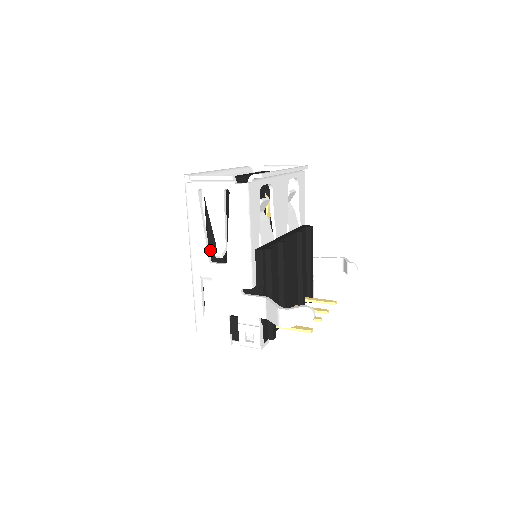
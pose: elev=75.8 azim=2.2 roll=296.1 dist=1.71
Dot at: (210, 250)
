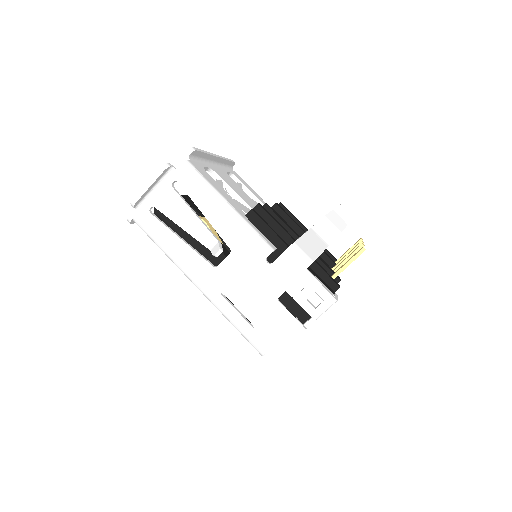
Dot at: occluded
